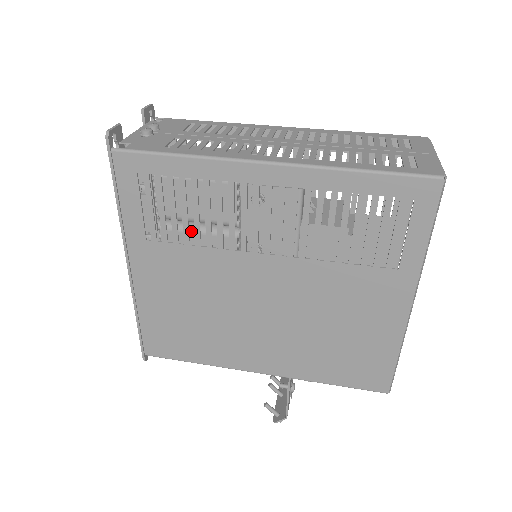
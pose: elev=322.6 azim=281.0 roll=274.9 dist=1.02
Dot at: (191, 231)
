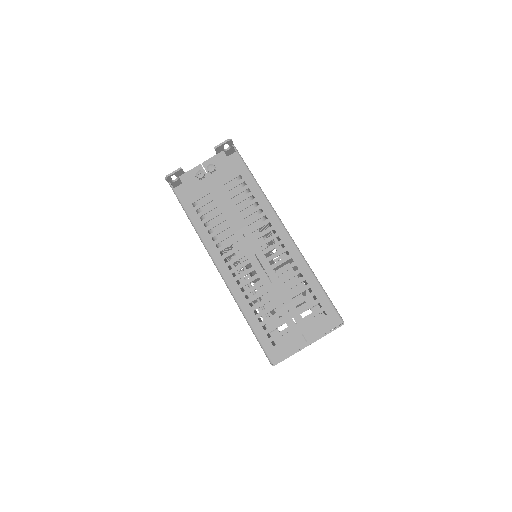
Dot at: occluded
